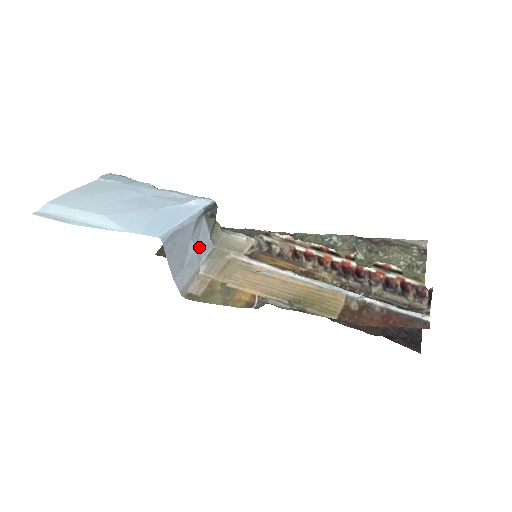
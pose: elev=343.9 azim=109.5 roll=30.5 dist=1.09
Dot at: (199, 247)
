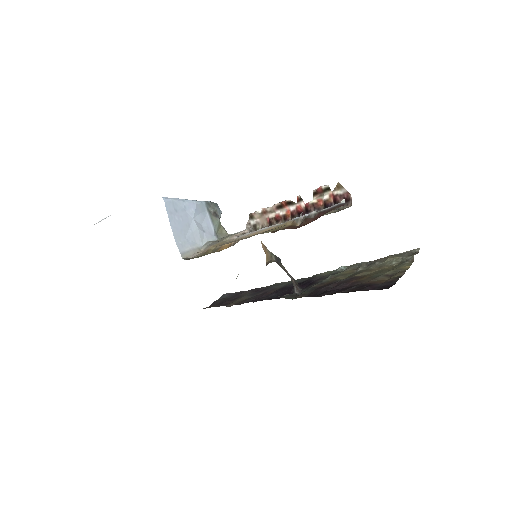
Dot at: (201, 230)
